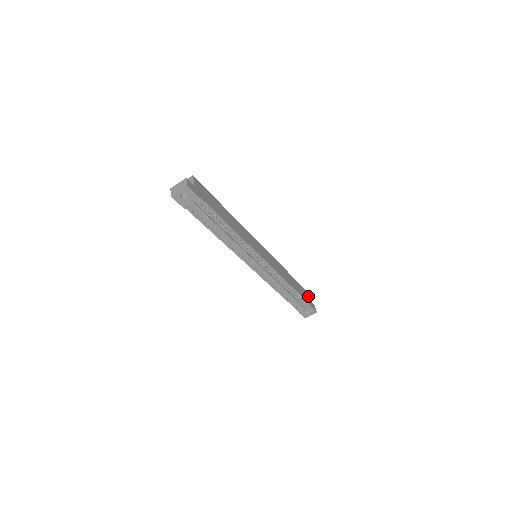
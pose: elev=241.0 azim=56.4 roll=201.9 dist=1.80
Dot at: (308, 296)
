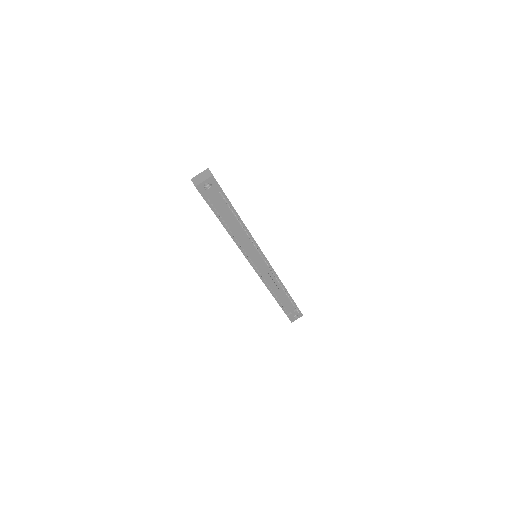
Dot at: occluded
